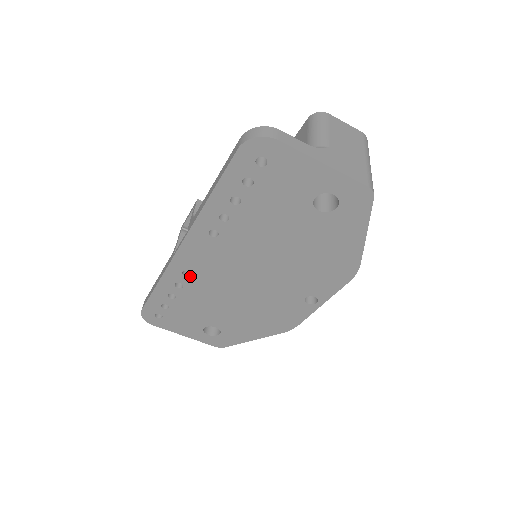
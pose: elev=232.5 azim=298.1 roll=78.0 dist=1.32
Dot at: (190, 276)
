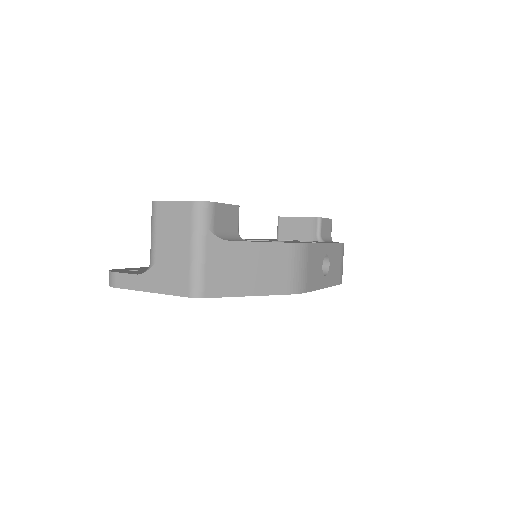
Dot at: occluded
